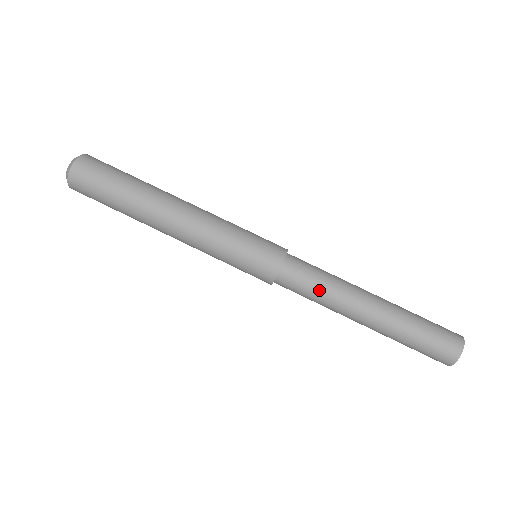
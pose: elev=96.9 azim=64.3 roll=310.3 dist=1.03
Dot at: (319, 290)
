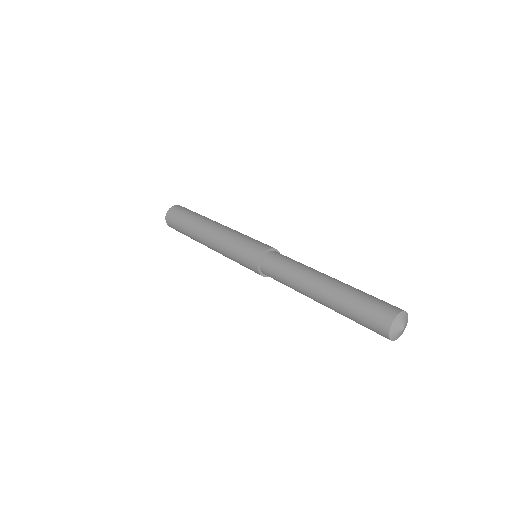
Dot at: (298, 262)
